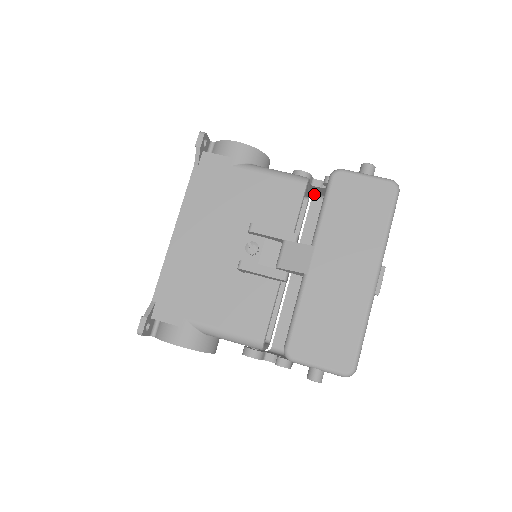
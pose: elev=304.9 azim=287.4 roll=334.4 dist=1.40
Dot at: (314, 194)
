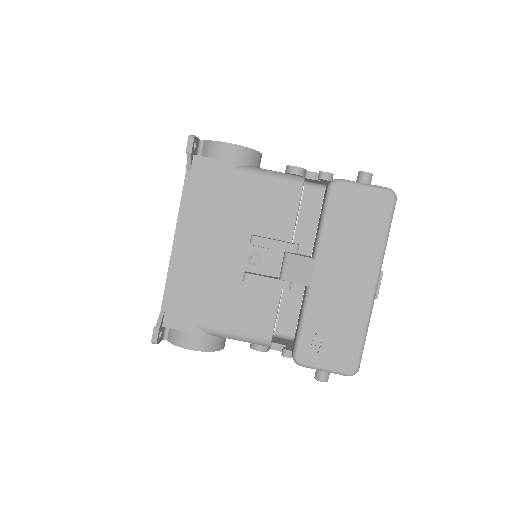
Dot at: (307, 181)
